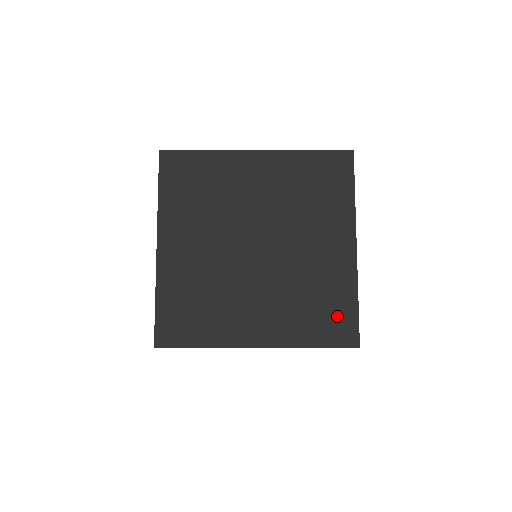
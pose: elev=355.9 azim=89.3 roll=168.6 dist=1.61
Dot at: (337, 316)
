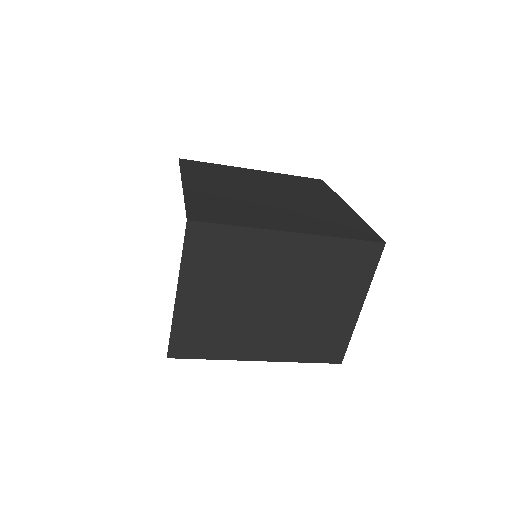
Dot at: (355, 228)
